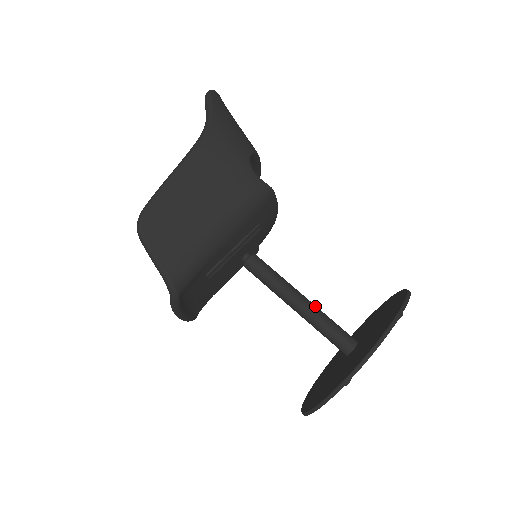
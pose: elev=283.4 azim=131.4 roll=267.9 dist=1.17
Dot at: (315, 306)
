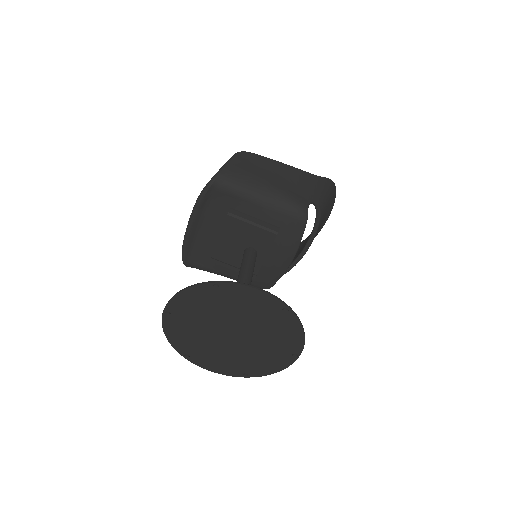
Dot at: occluded
